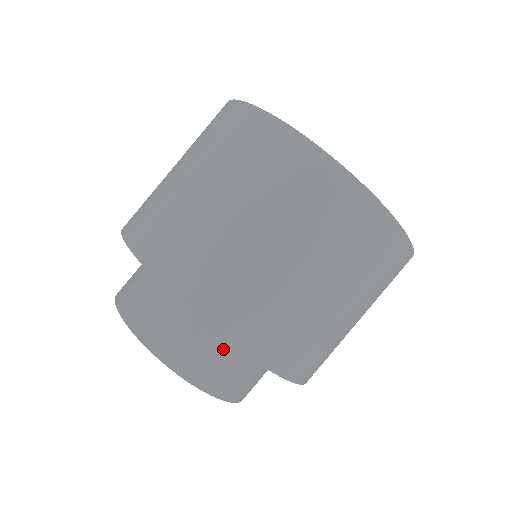
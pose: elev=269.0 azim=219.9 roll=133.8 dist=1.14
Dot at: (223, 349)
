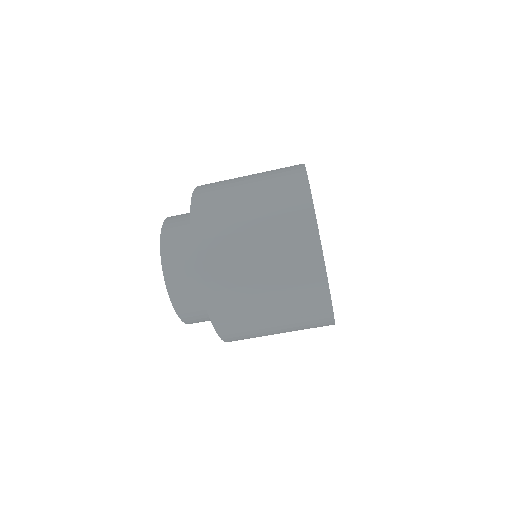
Dot at: occluded
